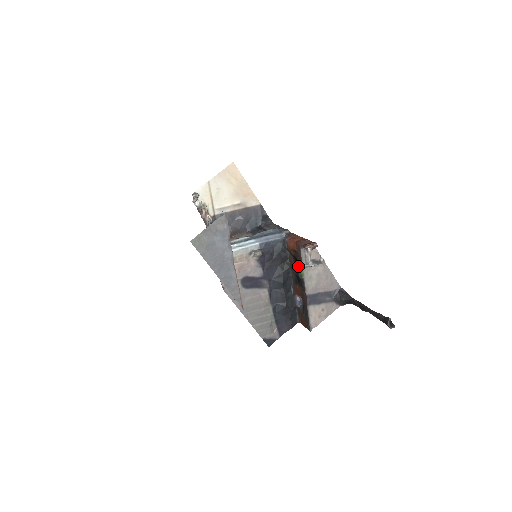
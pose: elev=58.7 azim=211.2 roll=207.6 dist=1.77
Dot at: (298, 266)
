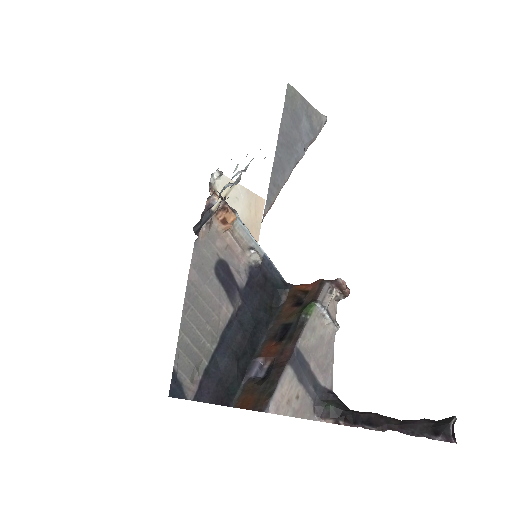
Dot at: (303, 306)
